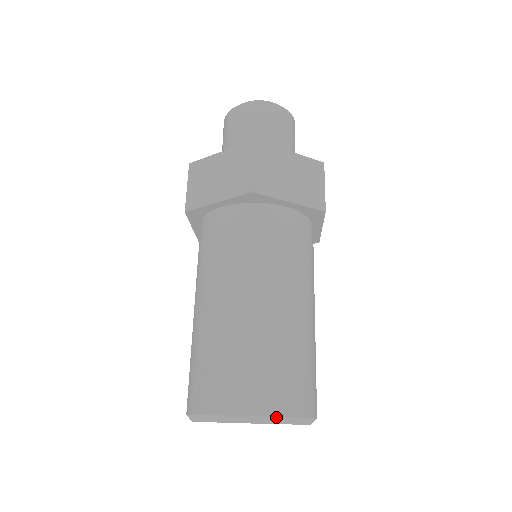
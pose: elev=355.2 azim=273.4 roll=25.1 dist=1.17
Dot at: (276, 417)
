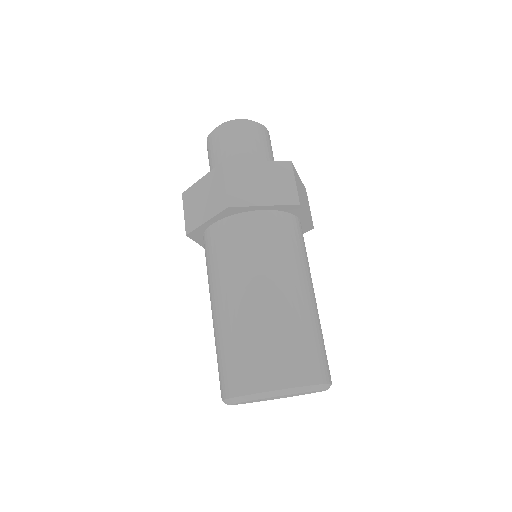
Dot at: (285, 389)
